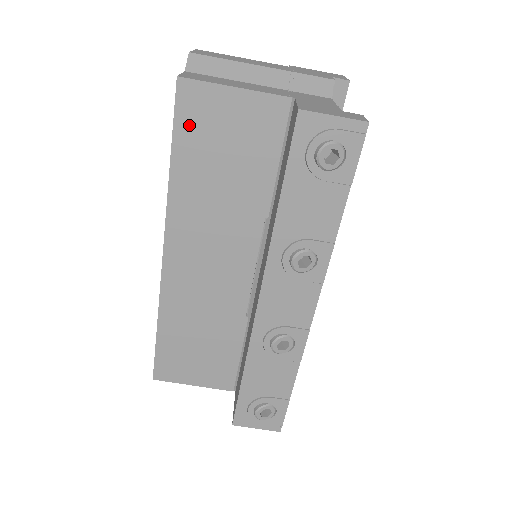
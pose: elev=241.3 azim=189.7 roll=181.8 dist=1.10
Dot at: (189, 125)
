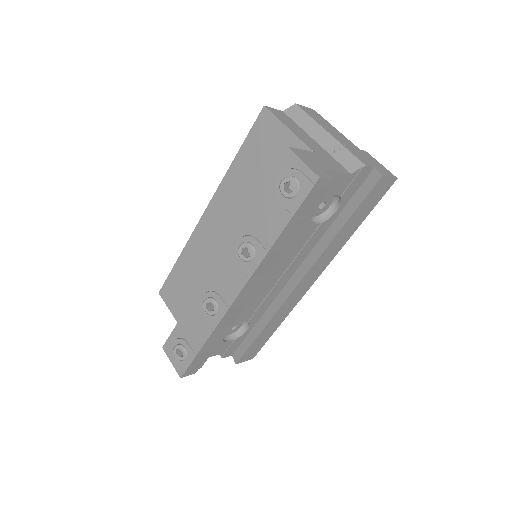
Dot at: (255, 138)
